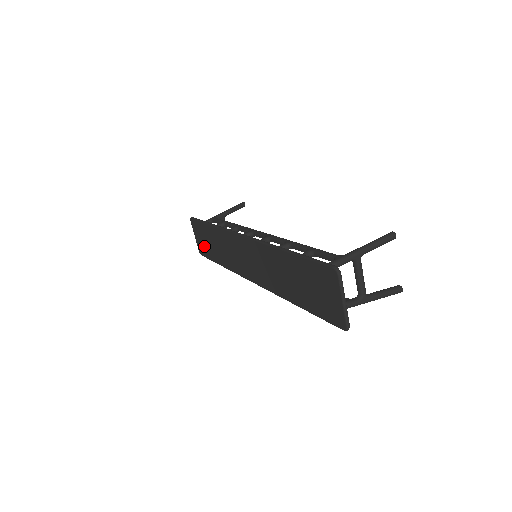
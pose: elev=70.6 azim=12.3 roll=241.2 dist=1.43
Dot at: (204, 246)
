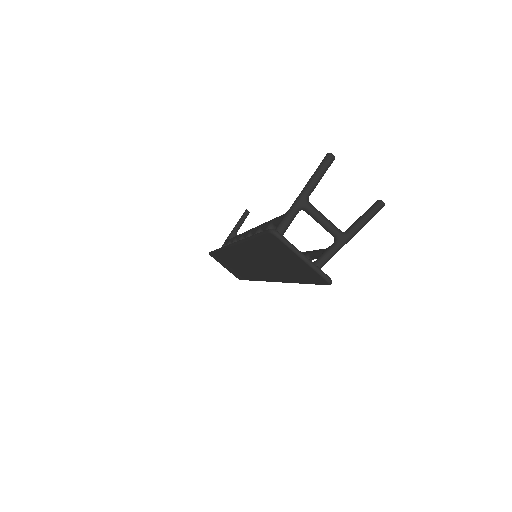
Dot at: (233, 271)
